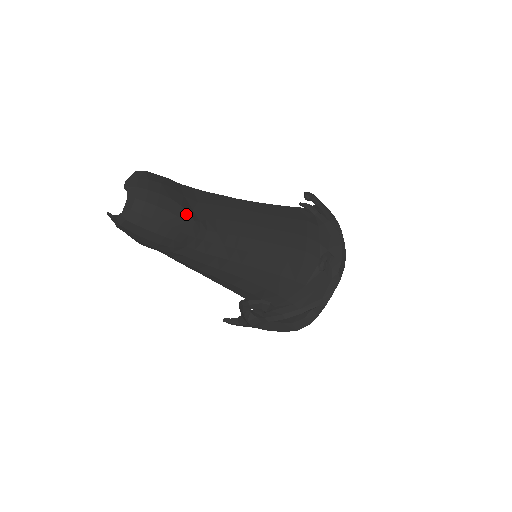
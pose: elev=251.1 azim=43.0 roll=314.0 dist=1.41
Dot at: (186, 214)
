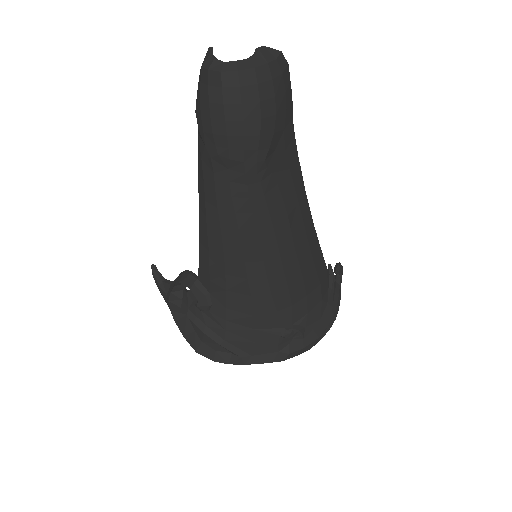
Dot at: (268, 144)
